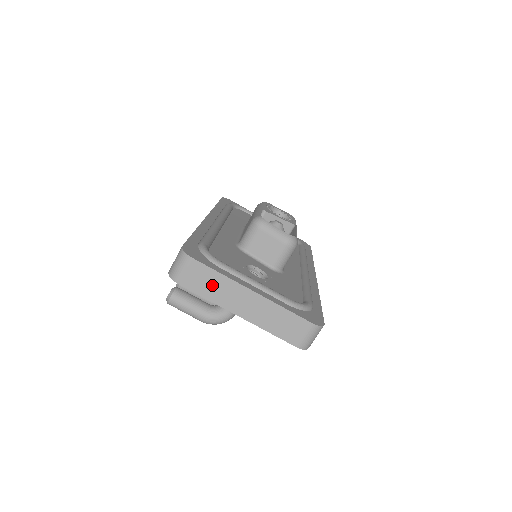
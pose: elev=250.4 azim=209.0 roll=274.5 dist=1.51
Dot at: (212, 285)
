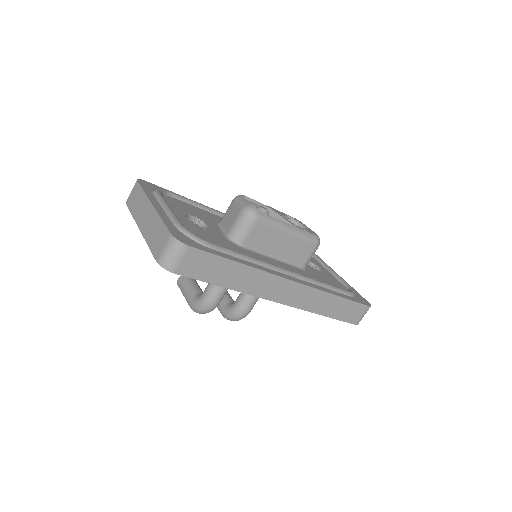
Dot at: (138, 202)
